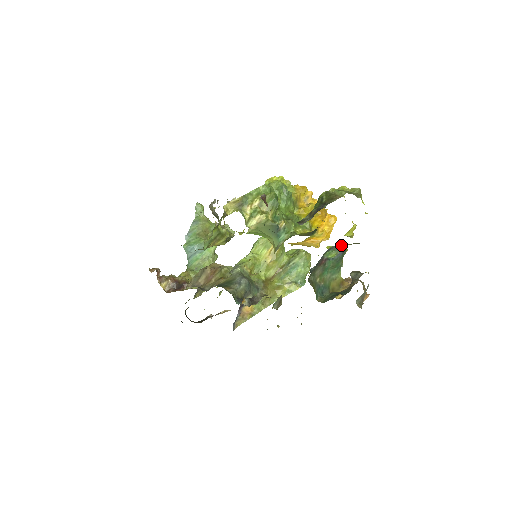
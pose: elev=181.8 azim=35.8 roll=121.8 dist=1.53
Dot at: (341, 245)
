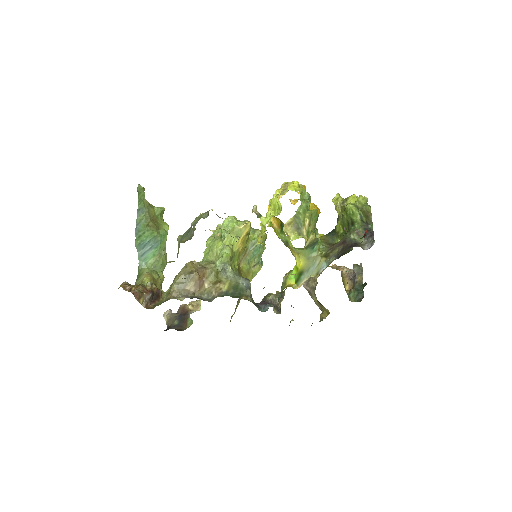
Dot at: occluded
